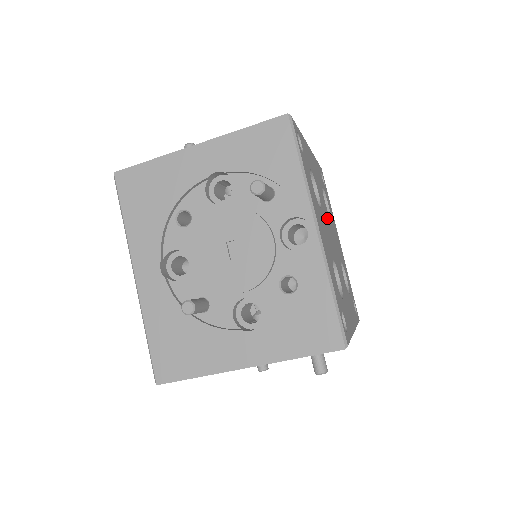
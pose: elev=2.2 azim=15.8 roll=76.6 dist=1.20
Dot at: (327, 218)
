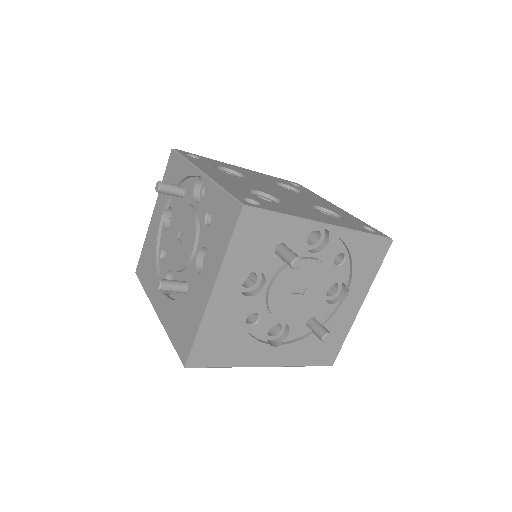
Dot at: (261, 187)
